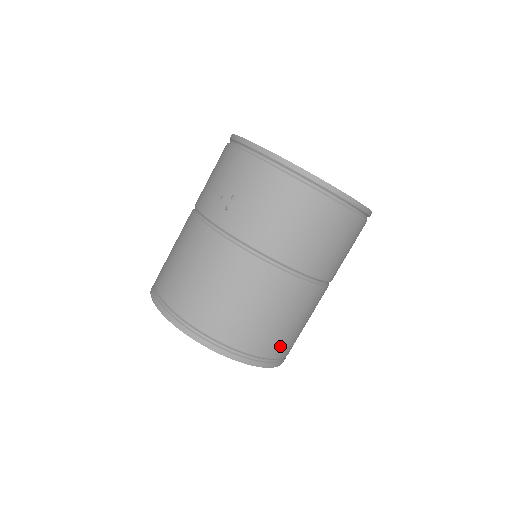
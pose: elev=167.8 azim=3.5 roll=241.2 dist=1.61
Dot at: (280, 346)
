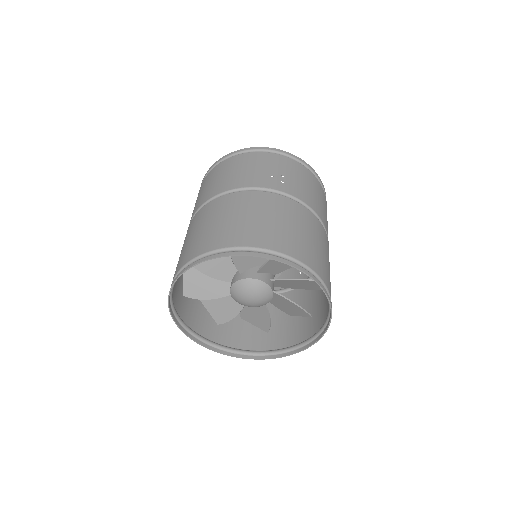
Dot at: (326, 310)
